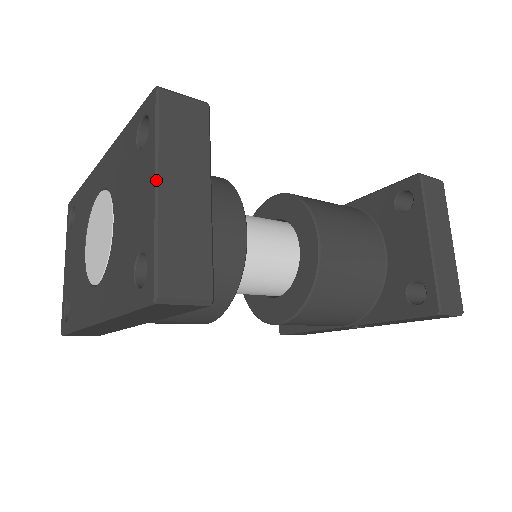
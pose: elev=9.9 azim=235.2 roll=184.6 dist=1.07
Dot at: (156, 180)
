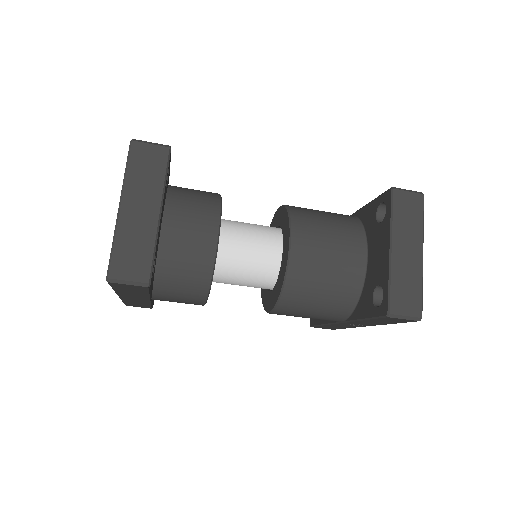
Dot at: (120, 203)
